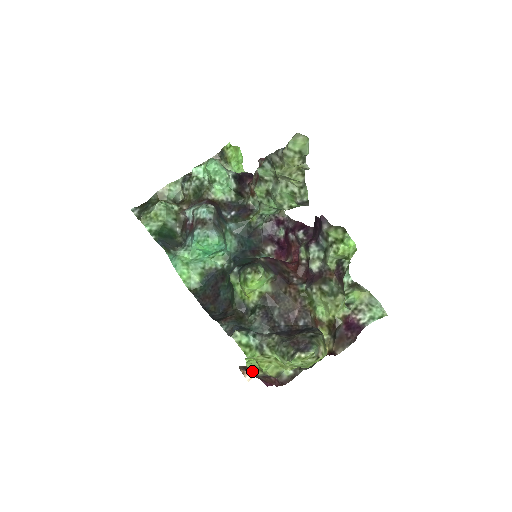
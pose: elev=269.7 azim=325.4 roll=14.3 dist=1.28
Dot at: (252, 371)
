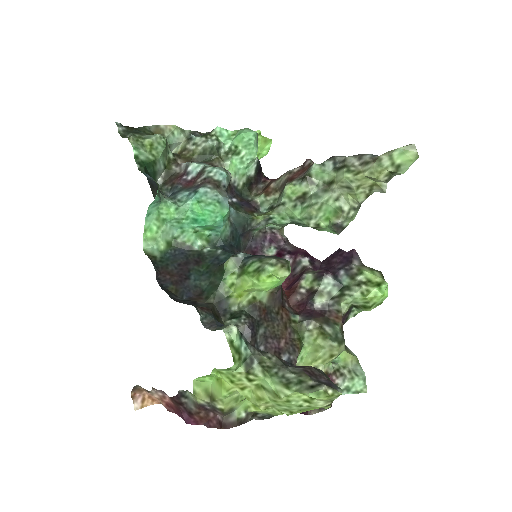
Dot at: (196, 392)
